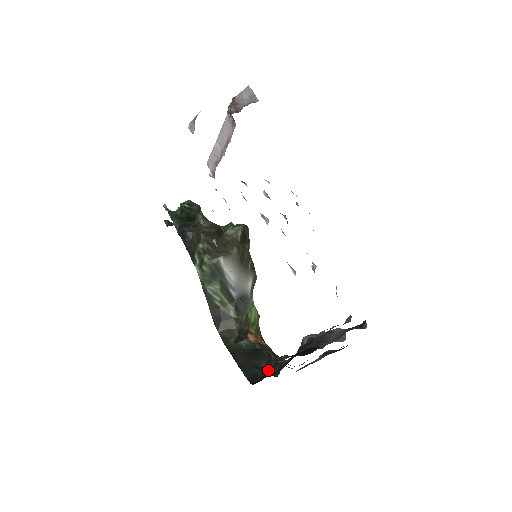
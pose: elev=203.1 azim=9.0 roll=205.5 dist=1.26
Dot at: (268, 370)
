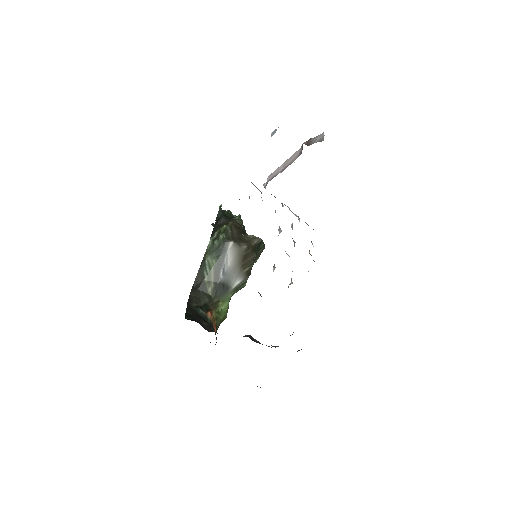
Dot at: (204, 326)
